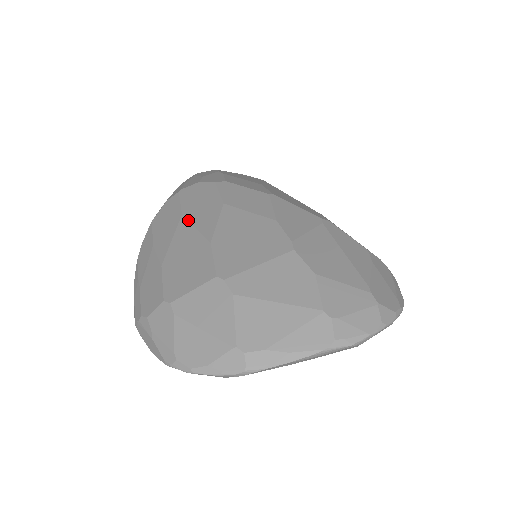
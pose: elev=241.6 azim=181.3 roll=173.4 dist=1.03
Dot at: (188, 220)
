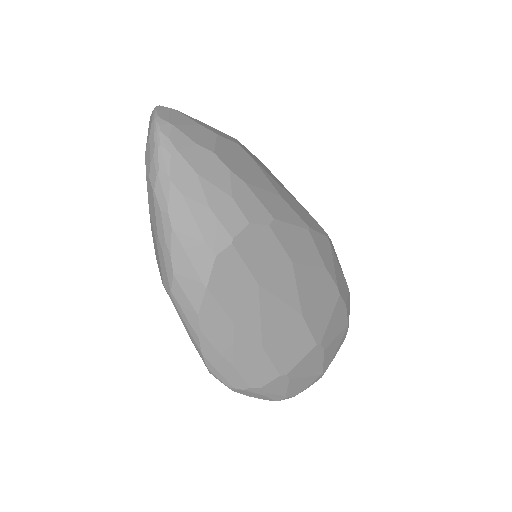
Dot at: (270, 292)
